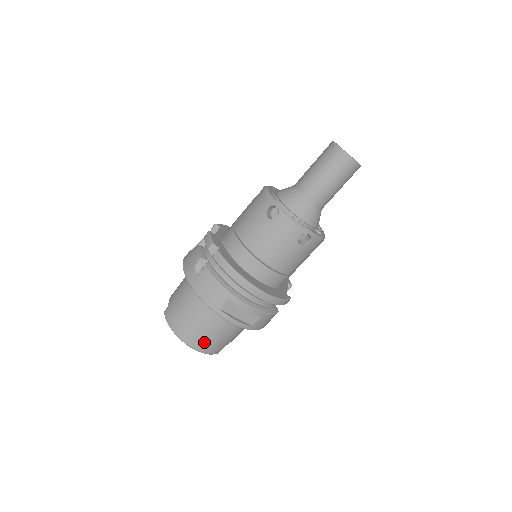
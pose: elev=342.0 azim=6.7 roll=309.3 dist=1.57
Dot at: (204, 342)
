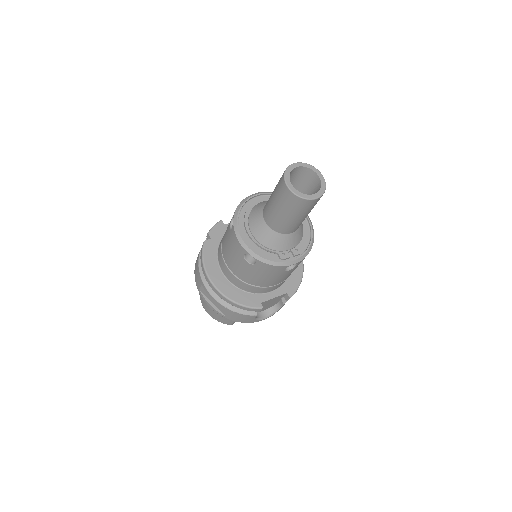
Dot at: (210, 310)
